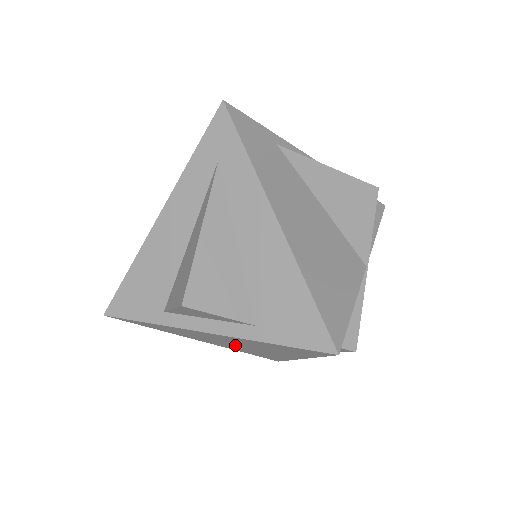
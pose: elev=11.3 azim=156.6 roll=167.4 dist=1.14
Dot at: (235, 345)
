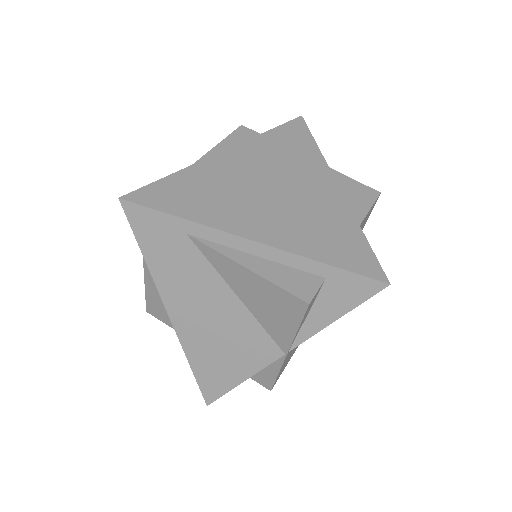
Dot at: occluded
